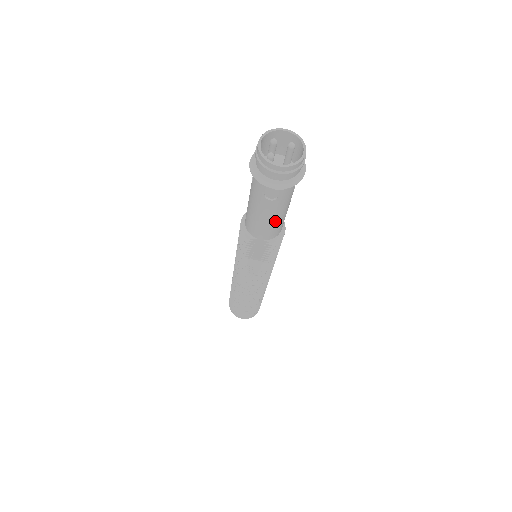
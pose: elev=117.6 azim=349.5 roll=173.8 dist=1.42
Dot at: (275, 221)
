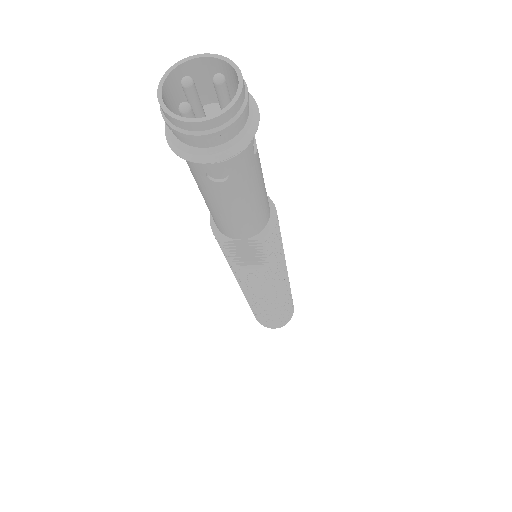
Dot at: (247, 209)
